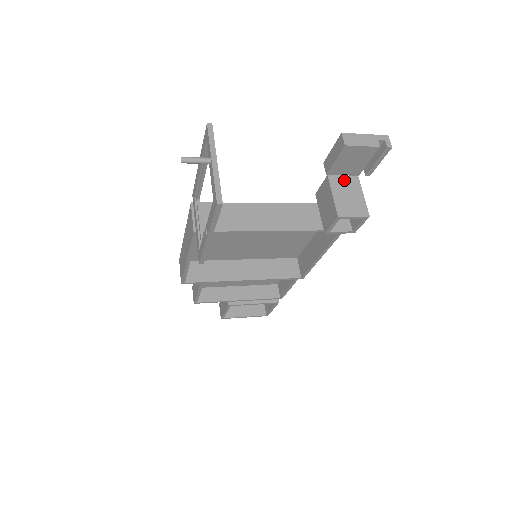
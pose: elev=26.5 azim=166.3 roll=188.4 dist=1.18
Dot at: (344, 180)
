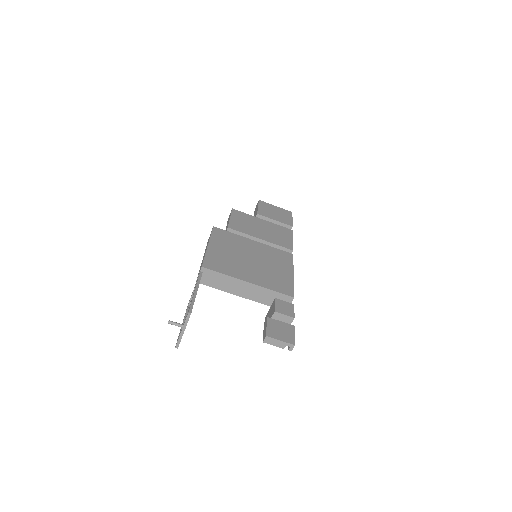
Dot at: (283, 317)
